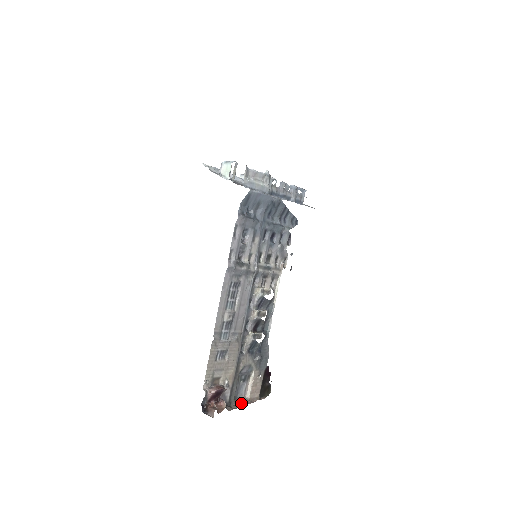
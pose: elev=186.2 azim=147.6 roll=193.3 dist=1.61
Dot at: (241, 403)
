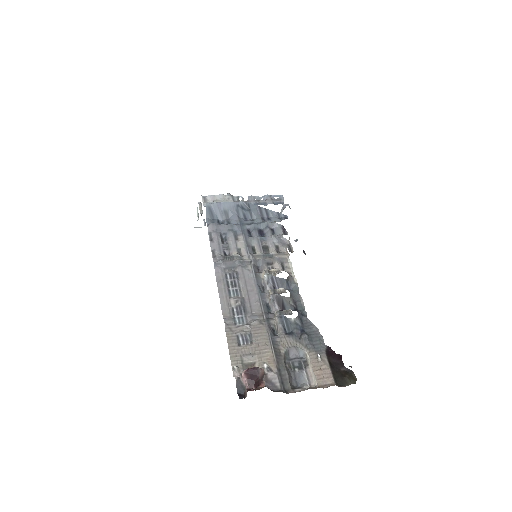
Dot at: (304, 390)
